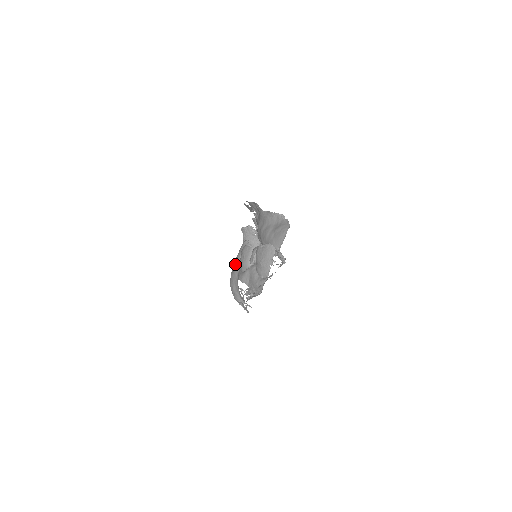
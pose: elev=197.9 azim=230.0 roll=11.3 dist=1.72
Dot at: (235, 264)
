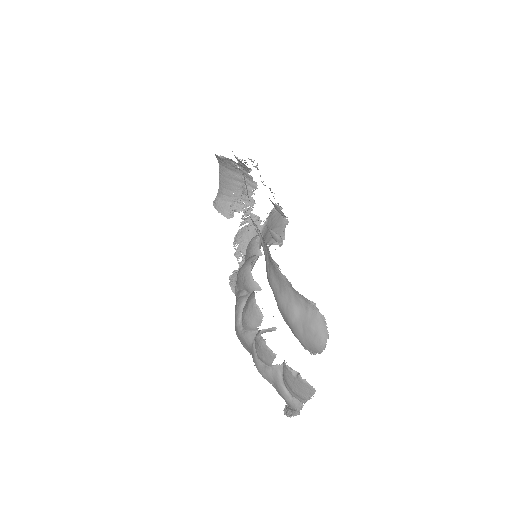
Dot at: (242, 323)
